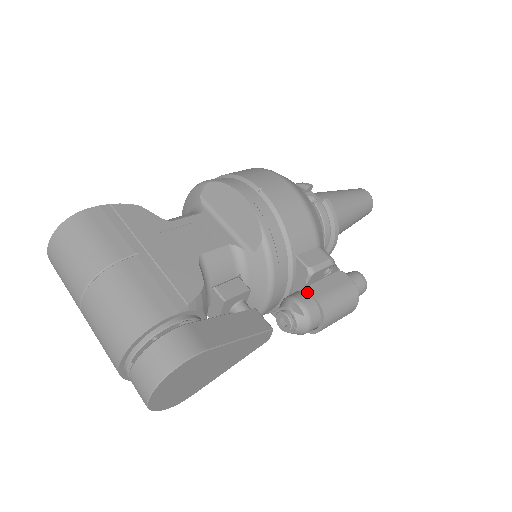
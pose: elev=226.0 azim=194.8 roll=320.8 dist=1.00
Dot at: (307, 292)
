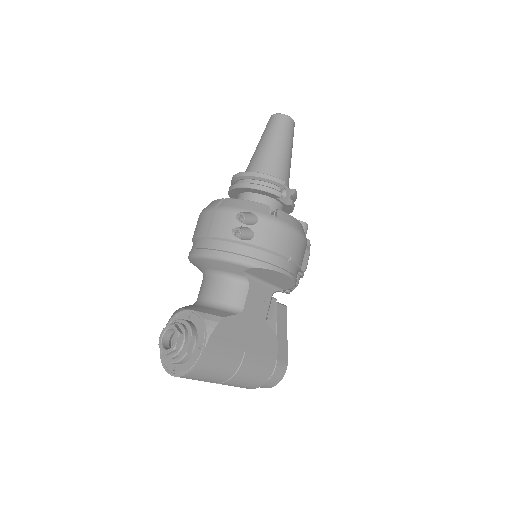
Dot at: occluded
